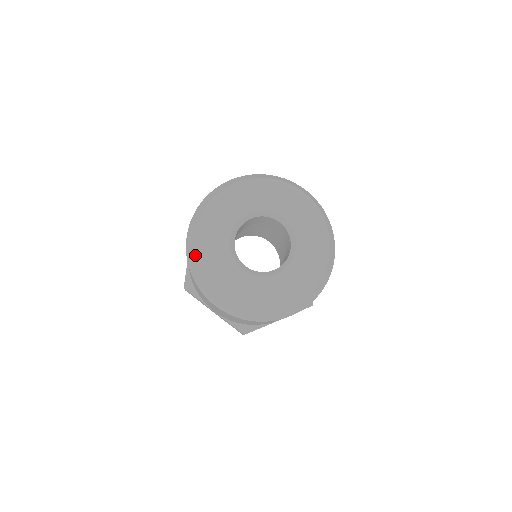
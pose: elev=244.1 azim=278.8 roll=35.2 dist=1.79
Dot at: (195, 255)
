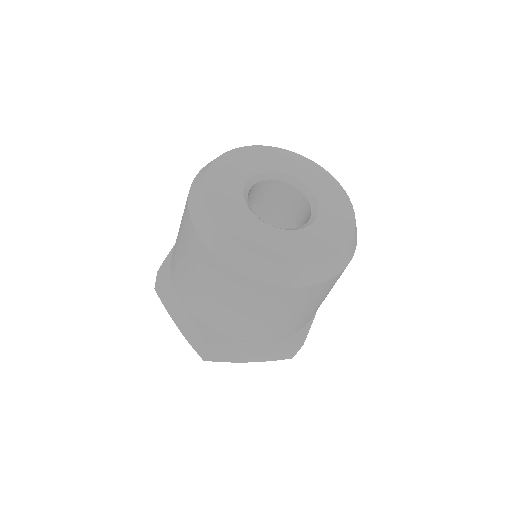
Dot at: (203, 180)
